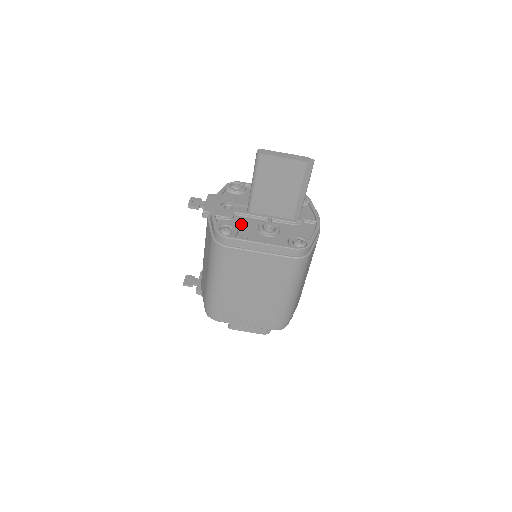
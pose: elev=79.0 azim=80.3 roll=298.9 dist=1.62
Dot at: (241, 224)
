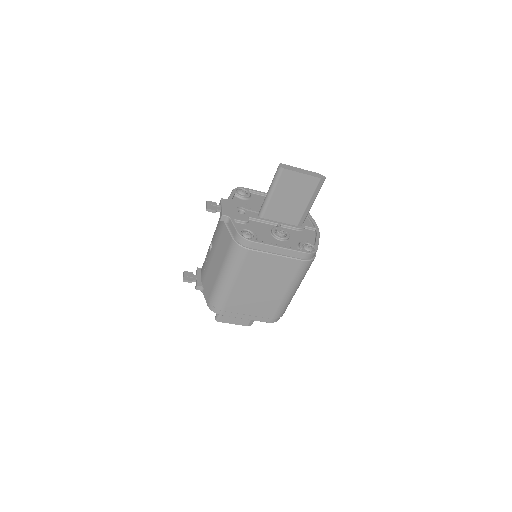
Dot at: (256, 228)
